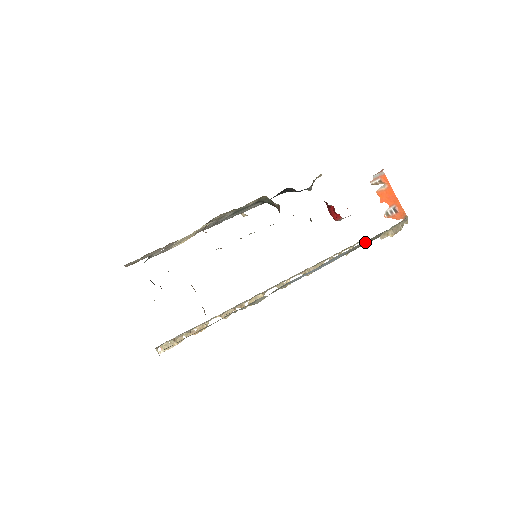
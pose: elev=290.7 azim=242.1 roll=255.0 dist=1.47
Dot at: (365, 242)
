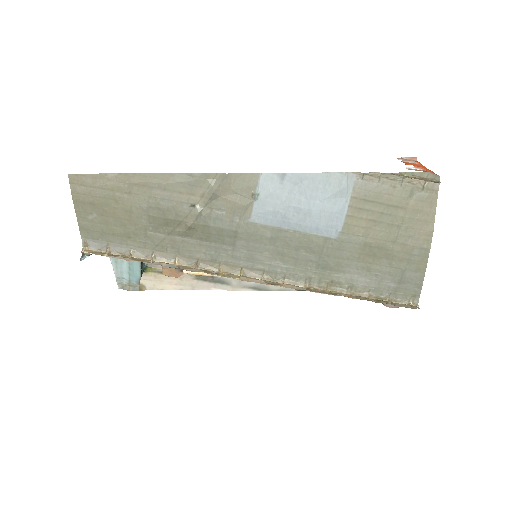
Dot at: (377, 192)
